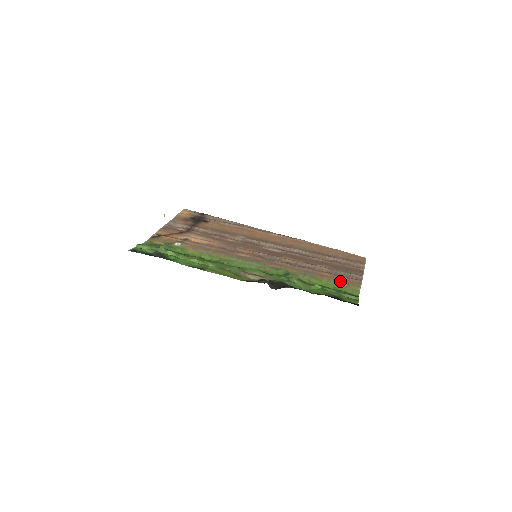
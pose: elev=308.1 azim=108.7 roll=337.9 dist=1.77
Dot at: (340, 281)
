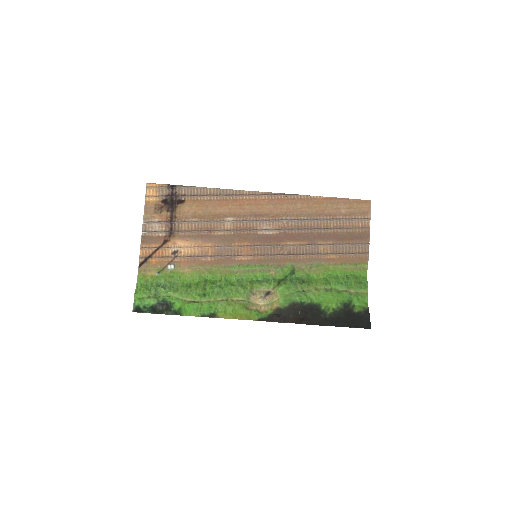
Dot at: (347, 262)
